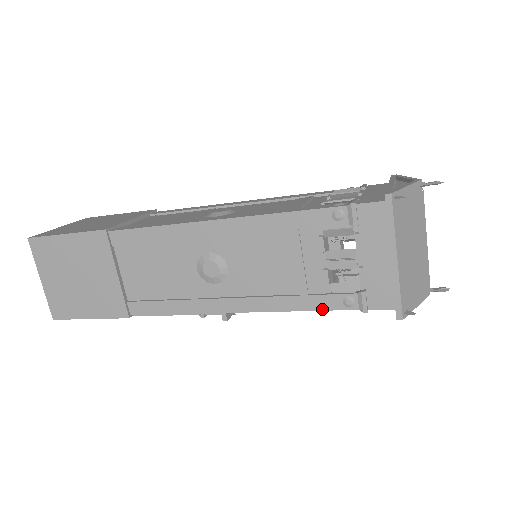
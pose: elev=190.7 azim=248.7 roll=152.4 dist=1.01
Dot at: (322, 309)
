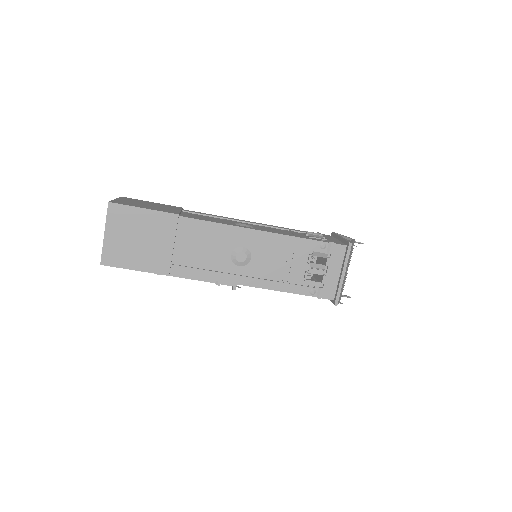
Dot at: (297, 293)
